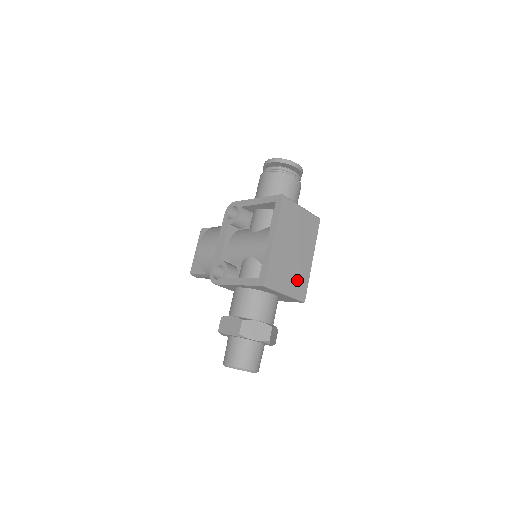
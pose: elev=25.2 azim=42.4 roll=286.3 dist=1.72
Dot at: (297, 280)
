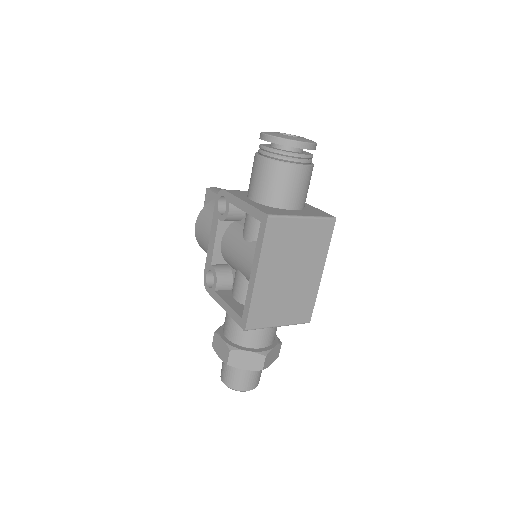
Dot at: (297, 305)
